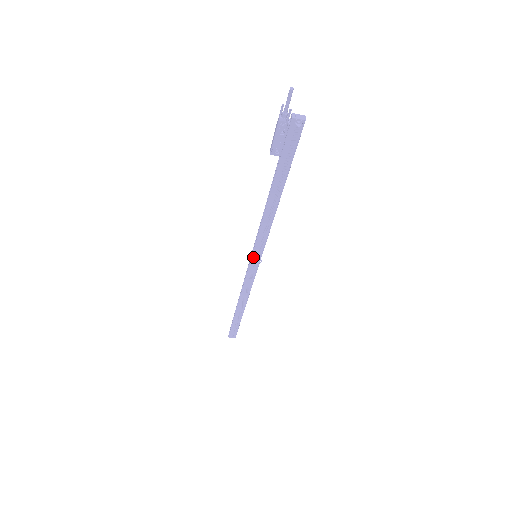
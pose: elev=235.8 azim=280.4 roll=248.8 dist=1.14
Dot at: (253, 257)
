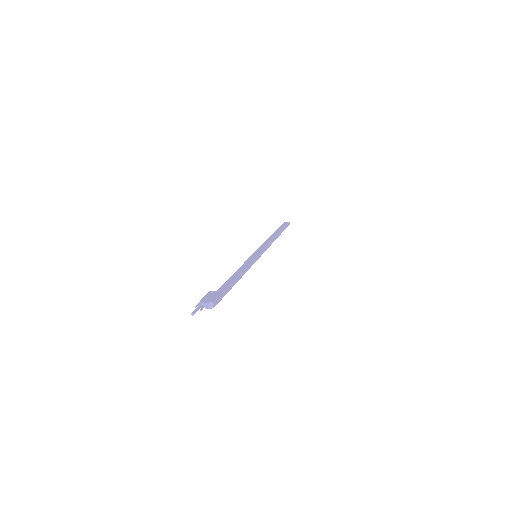
Dot at: occluded
